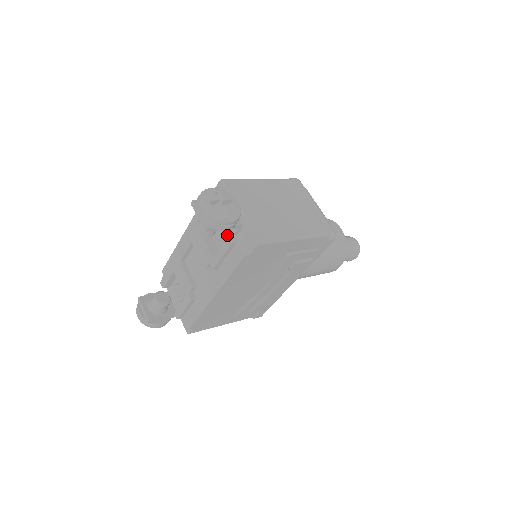
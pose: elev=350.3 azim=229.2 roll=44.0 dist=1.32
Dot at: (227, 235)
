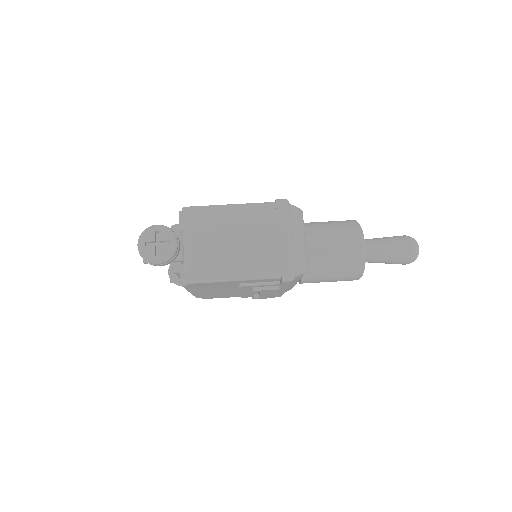
Dot at: occluded
